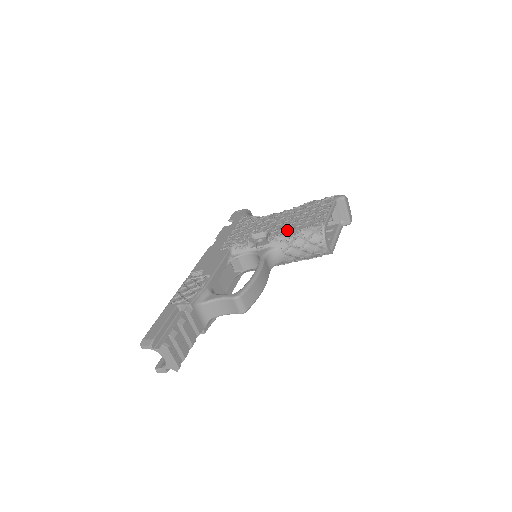
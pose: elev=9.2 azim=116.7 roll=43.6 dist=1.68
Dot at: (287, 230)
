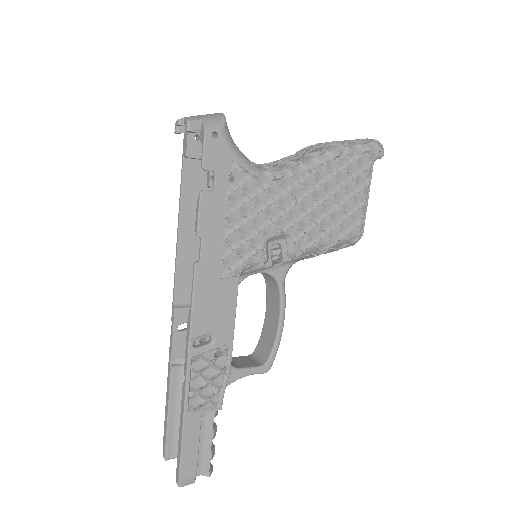
Dot at: (320, 240)
